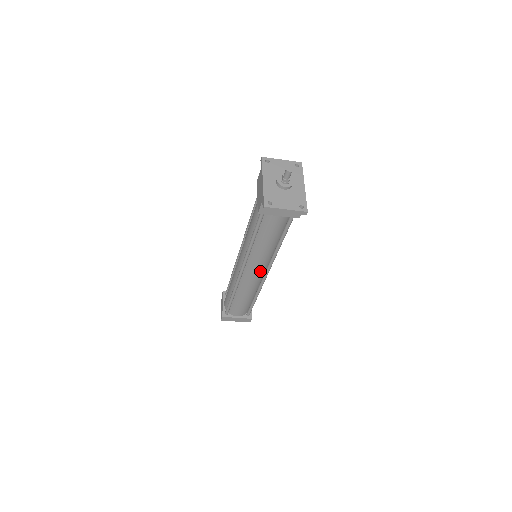
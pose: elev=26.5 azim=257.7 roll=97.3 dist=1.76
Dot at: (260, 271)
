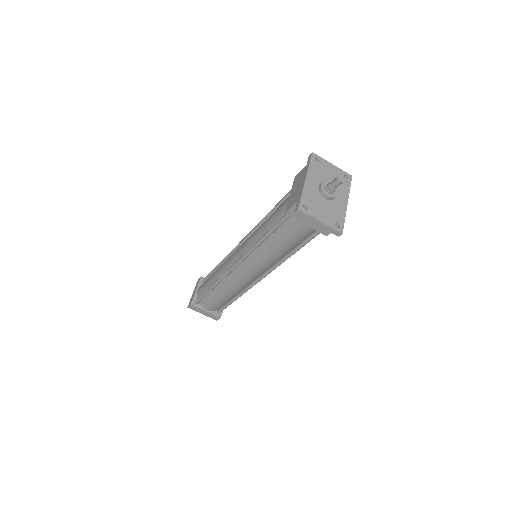
Dot at: (254, 274)
